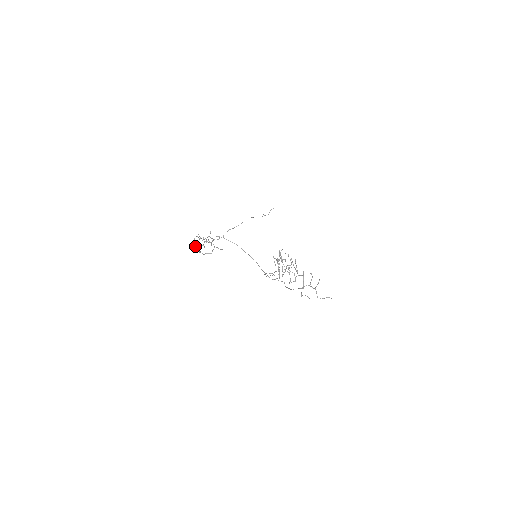
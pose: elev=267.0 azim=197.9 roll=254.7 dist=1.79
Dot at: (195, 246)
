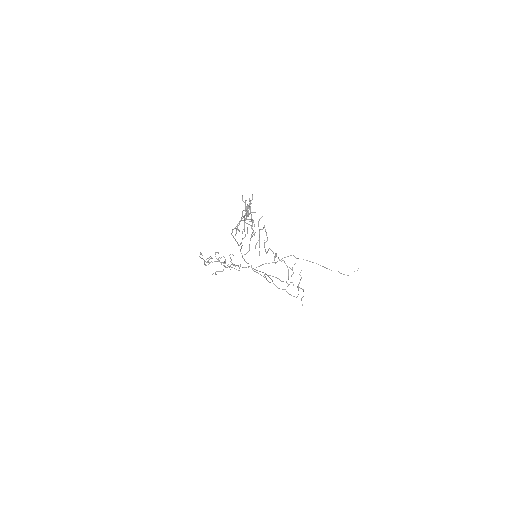
Dot at: (206, 262)
